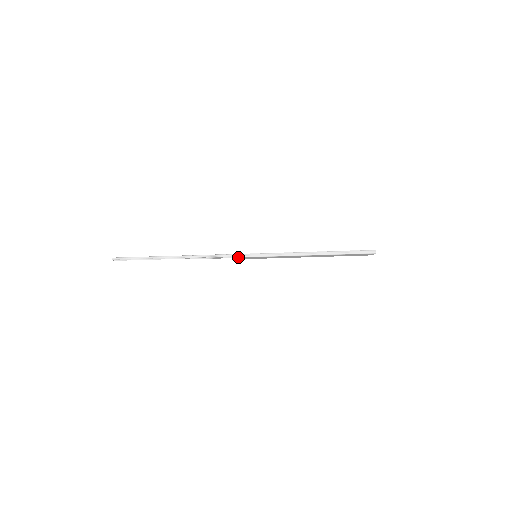
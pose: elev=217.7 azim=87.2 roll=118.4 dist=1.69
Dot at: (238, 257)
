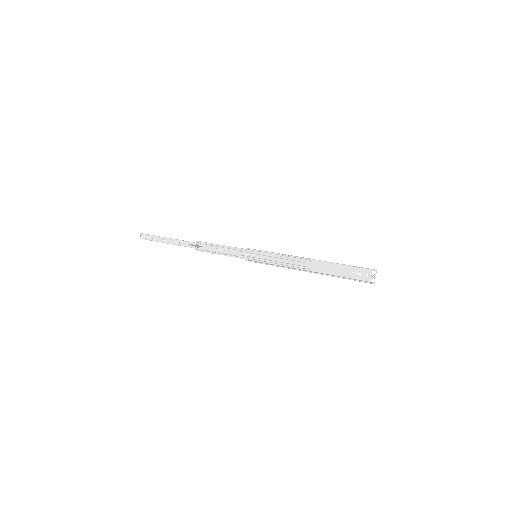
Dot at: (240, 251)
